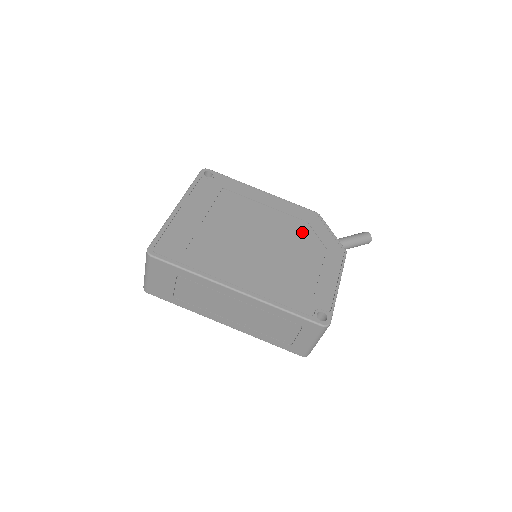
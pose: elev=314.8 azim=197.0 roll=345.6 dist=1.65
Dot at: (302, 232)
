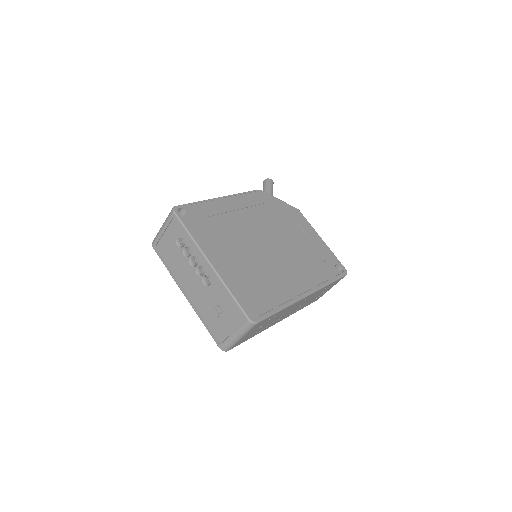
Dot at: (273, 215)
